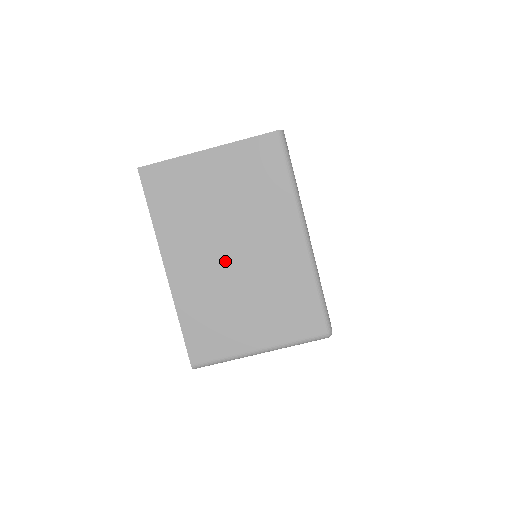
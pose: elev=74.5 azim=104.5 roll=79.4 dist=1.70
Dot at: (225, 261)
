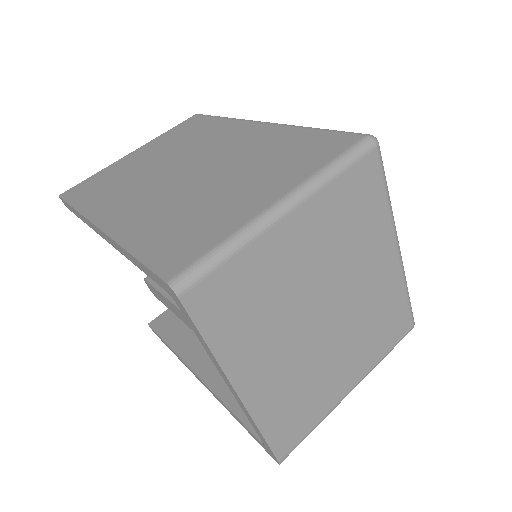
Dot at: (179, 180)
